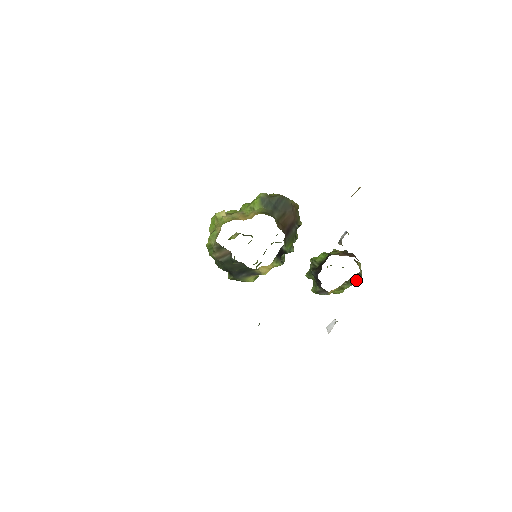
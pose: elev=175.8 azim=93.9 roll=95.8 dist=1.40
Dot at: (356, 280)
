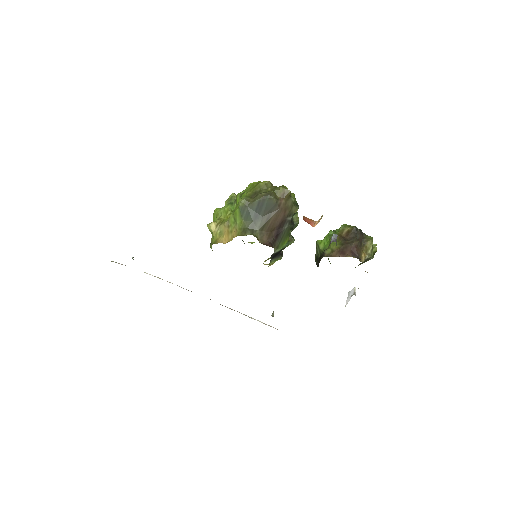
Dot at: (366, 261)
